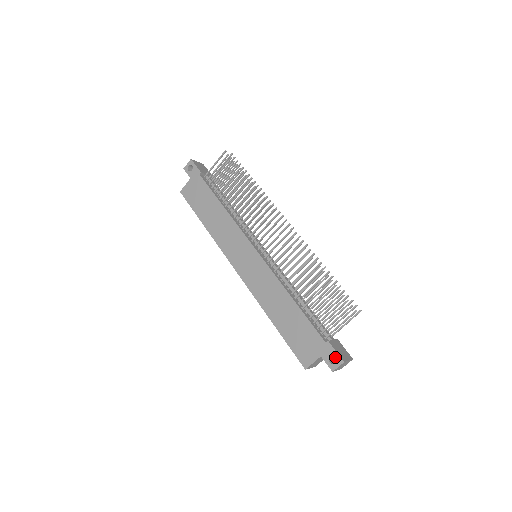
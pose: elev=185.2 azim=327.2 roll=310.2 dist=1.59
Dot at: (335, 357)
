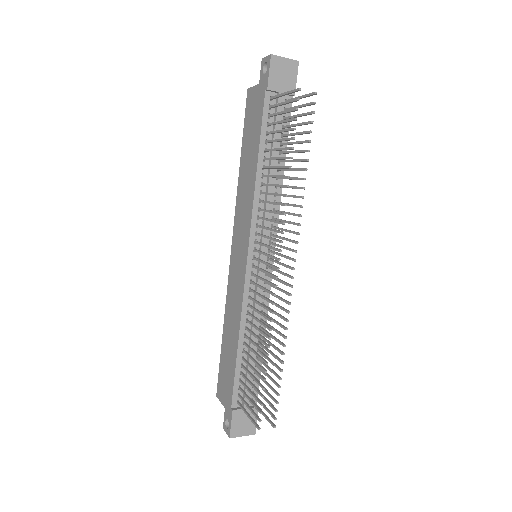
Dot at: occluded
